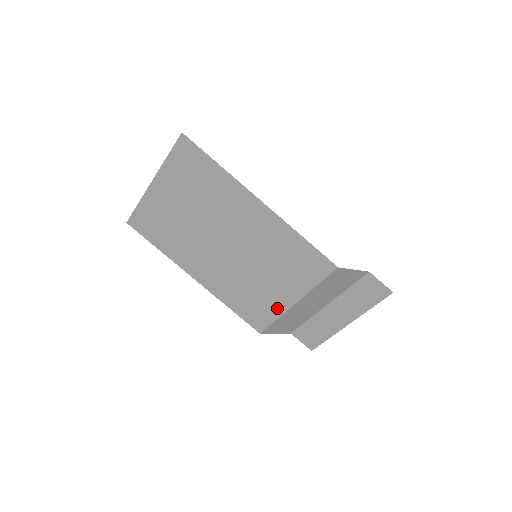
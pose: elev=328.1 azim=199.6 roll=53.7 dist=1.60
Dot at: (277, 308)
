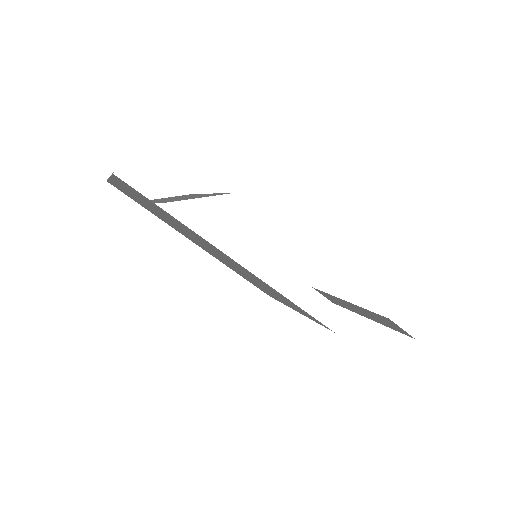
Dot at: (280, 301)
